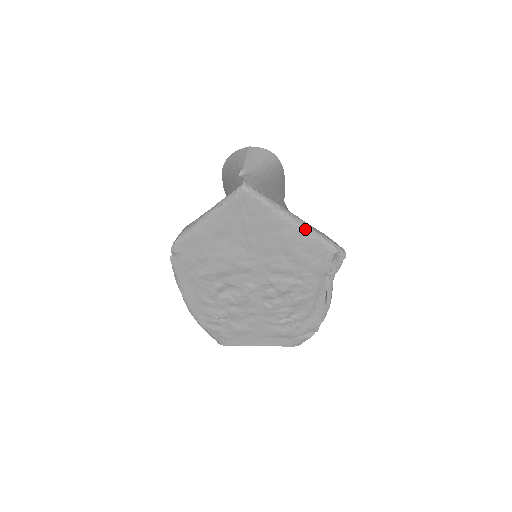
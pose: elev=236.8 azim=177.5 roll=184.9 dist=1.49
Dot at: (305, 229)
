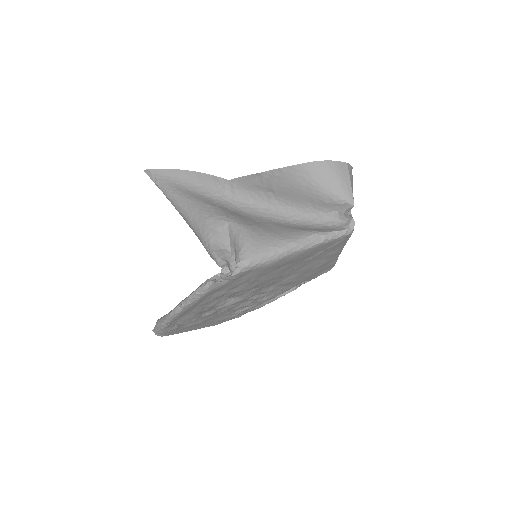
Dot at: (338, 256)
